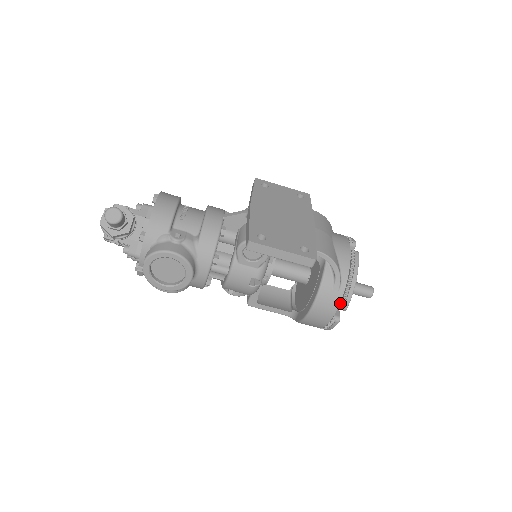
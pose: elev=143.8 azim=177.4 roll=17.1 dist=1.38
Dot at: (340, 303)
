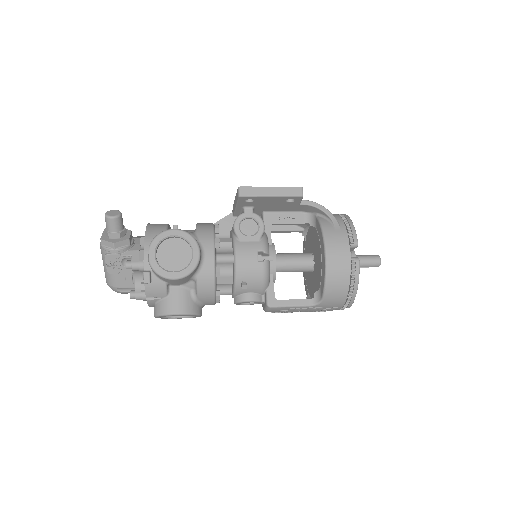
Dot at: (349, 240)
